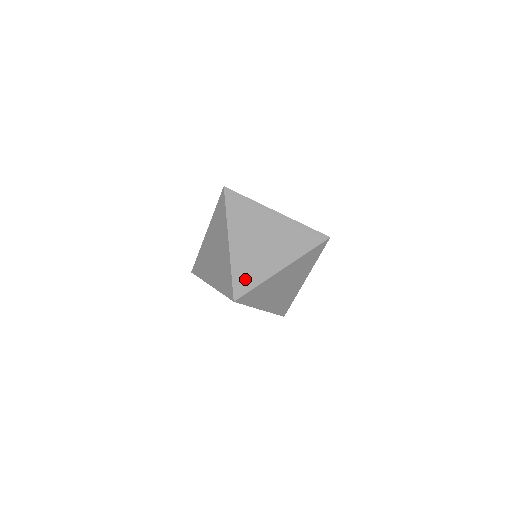
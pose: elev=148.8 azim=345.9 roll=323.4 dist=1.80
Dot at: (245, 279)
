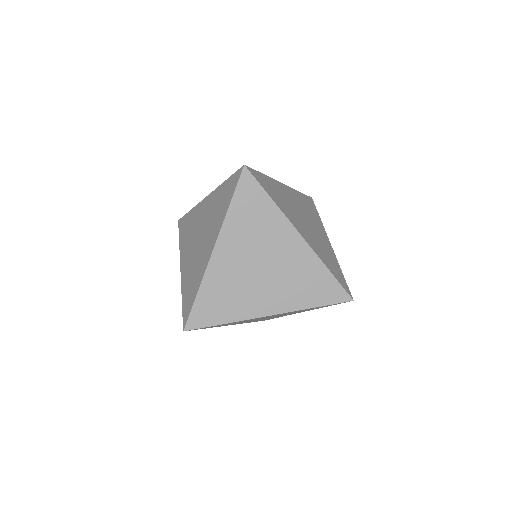
Dot at: (211, 309)
